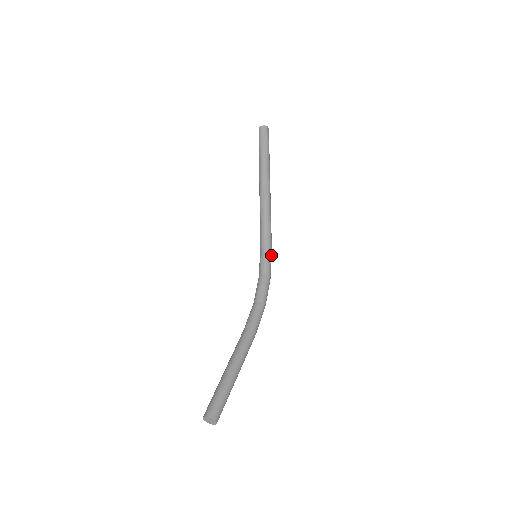
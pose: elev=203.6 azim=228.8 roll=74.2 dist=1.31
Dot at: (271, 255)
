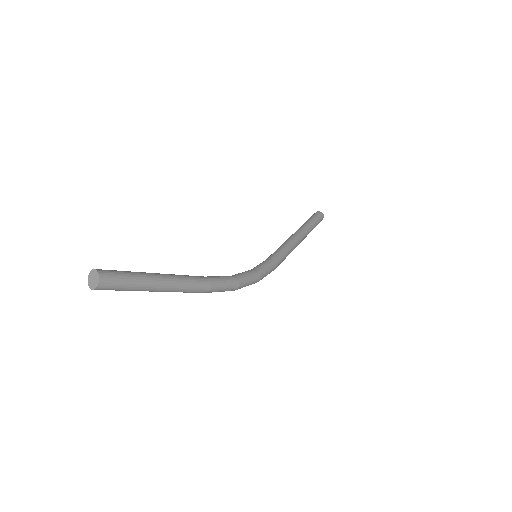
Dot at: (273, 267)
